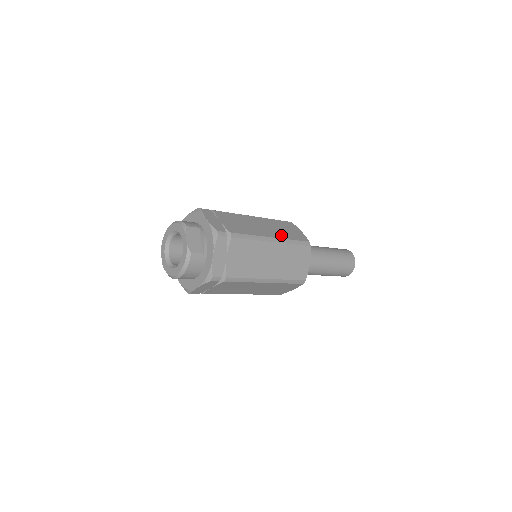
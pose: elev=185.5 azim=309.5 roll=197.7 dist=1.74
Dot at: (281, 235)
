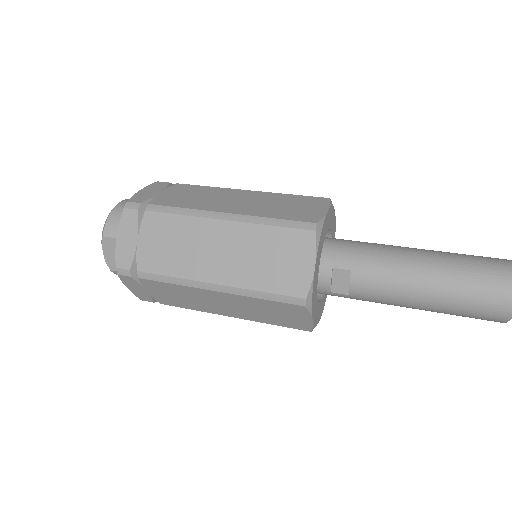
Dot at: (242, 277)
